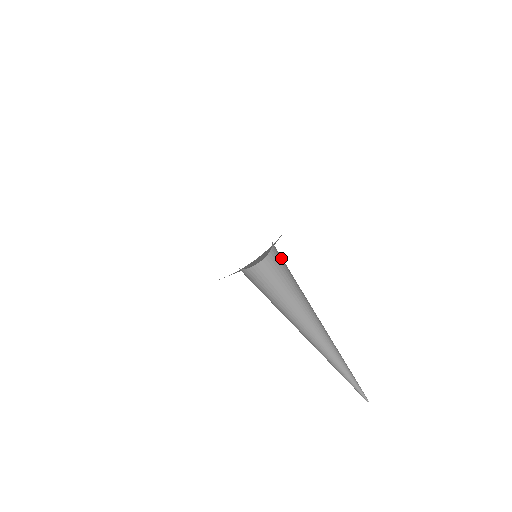
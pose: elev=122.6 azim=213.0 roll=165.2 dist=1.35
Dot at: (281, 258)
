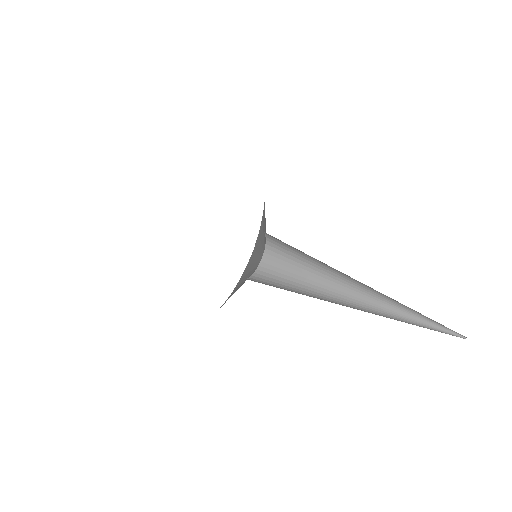
Dot at: (282, 260)
